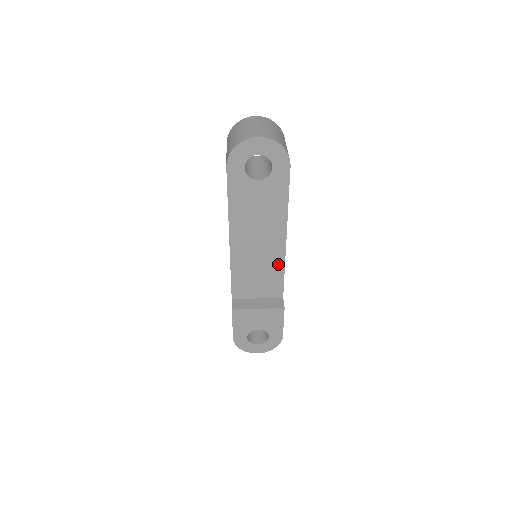
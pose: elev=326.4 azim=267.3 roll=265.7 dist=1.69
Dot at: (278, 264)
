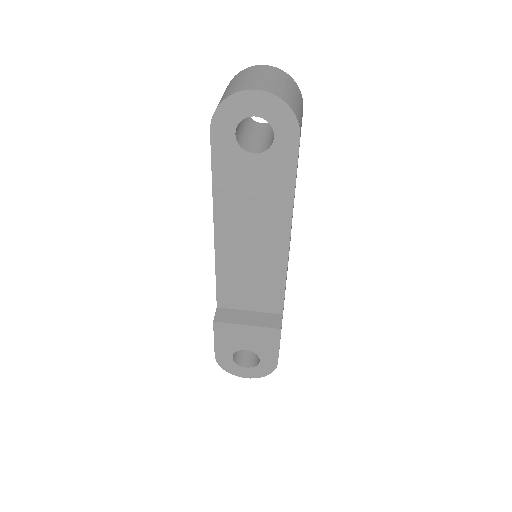
Dot at: (278, 271)
